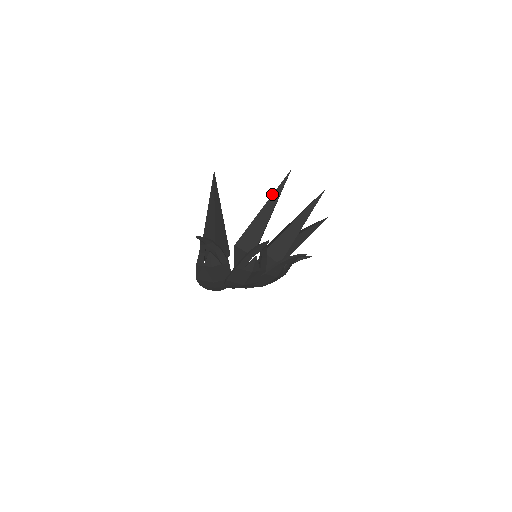
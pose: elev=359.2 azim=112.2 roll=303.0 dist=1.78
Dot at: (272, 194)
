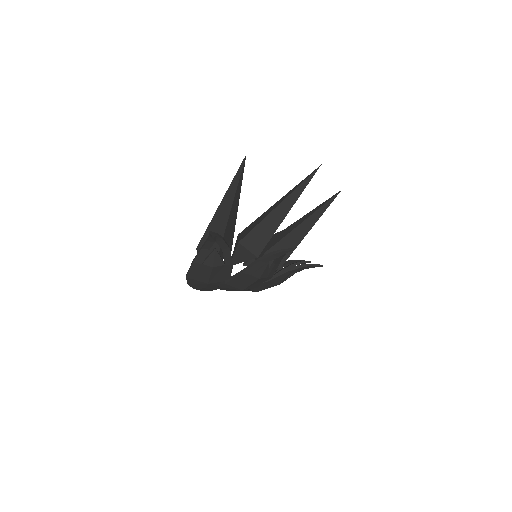
Dot at: (294, 190)
